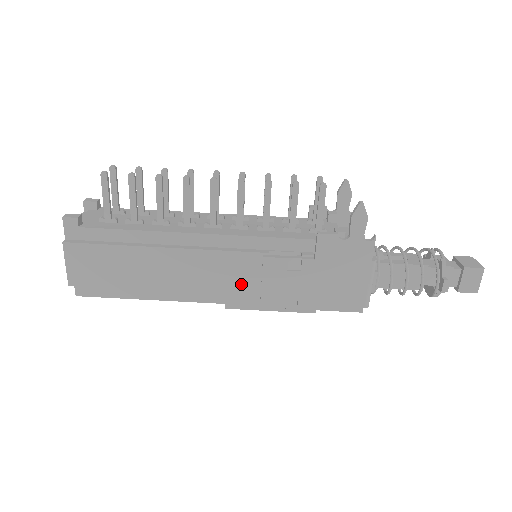
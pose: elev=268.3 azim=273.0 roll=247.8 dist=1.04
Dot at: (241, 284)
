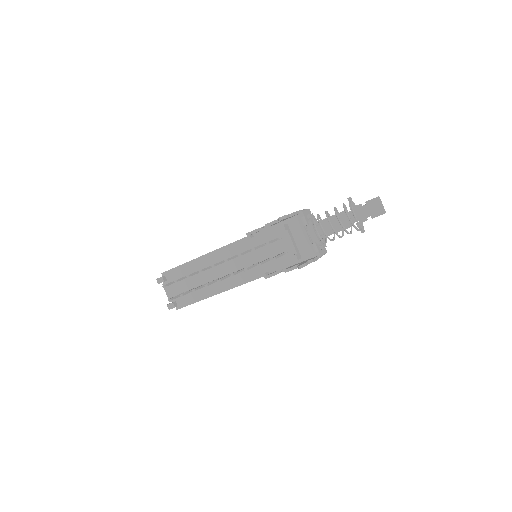
Dot at: occluded
